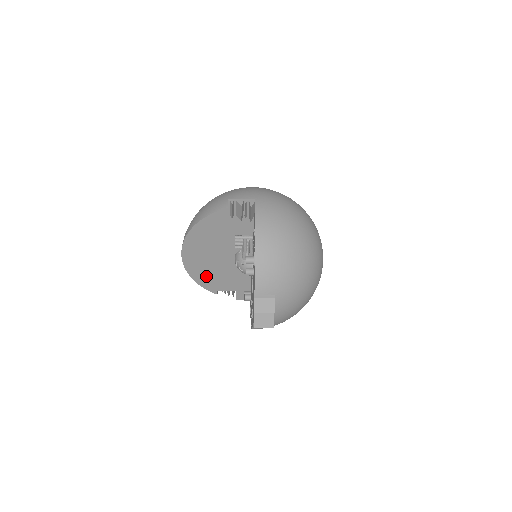
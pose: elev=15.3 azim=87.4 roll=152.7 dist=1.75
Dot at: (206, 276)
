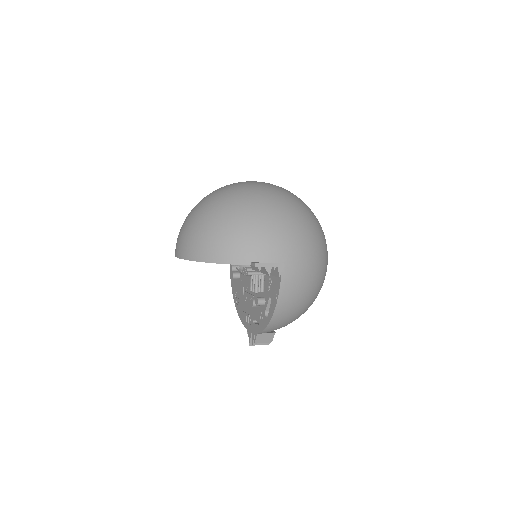
Dot at: occluded
